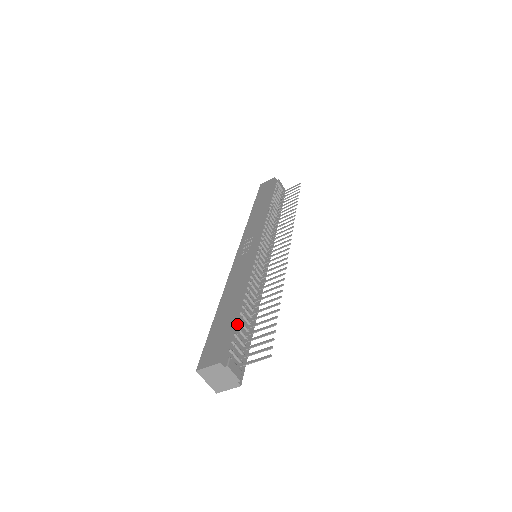
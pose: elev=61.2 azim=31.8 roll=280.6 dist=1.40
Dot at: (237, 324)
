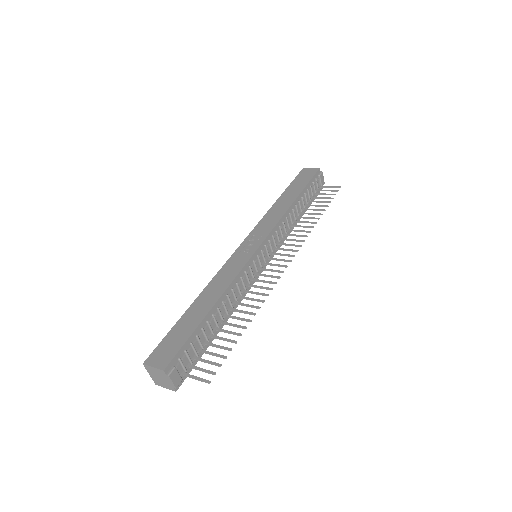
Dot at: (199, 332)
